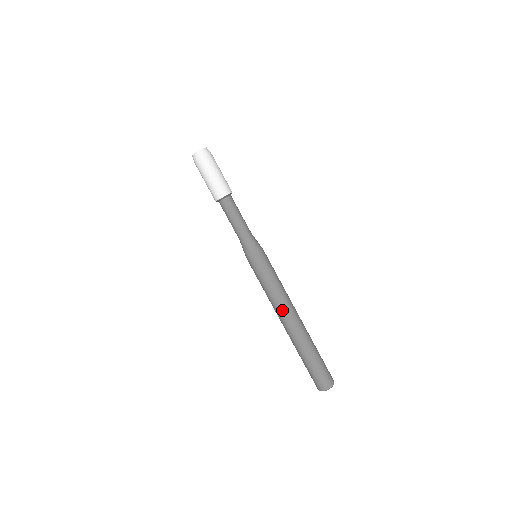
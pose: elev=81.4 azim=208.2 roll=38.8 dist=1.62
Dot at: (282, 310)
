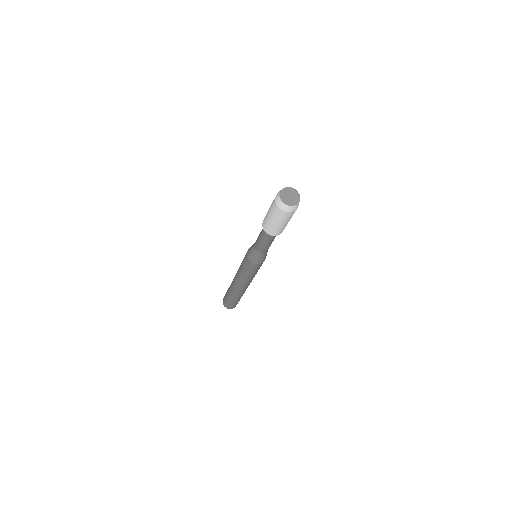
Dot at: (237, 281)
